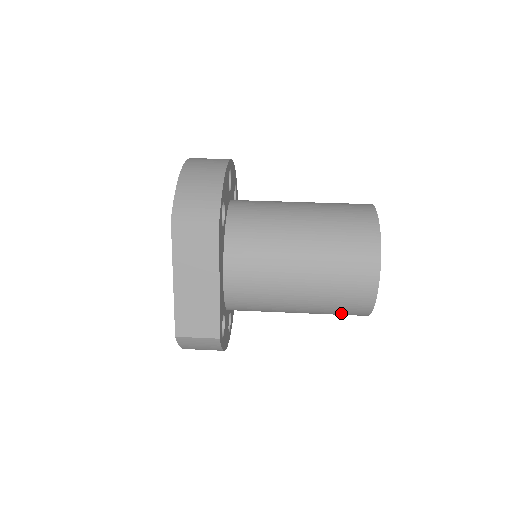
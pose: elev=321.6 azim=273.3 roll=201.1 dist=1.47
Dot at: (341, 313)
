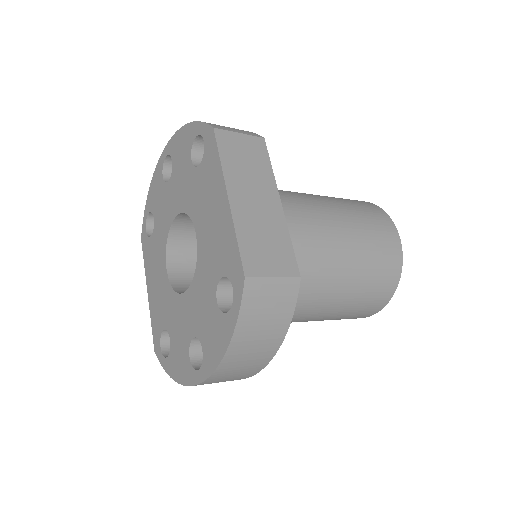
Dot at: (373, 290)
